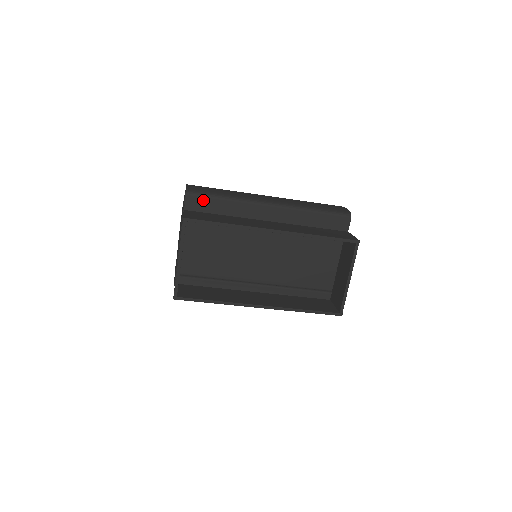
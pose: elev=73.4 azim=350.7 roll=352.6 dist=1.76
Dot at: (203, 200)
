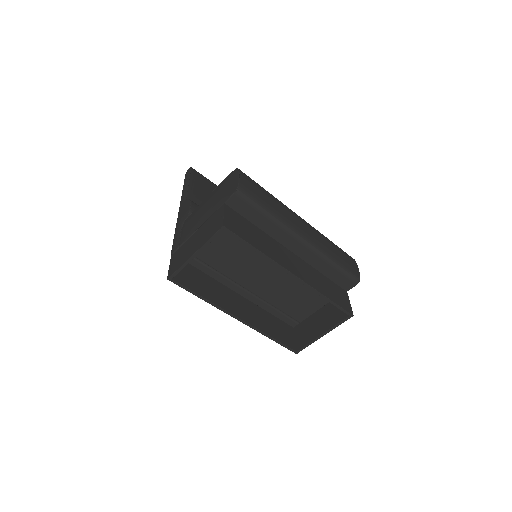
Dot at: (248, 205)
